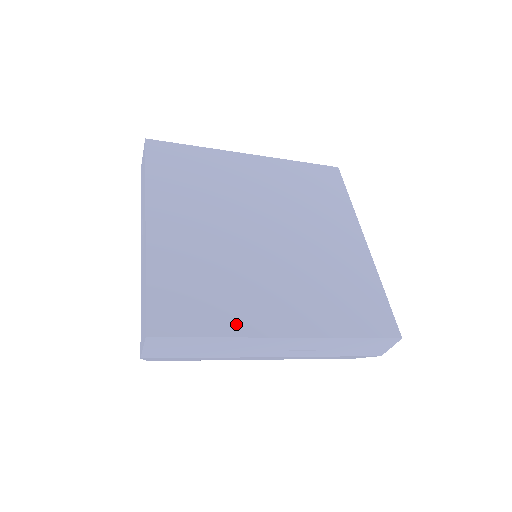
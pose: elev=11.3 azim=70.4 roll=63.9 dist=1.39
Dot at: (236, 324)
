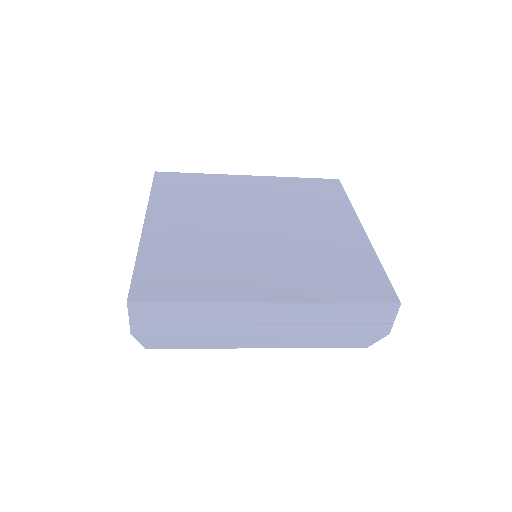
Dot at: (217, 292)
